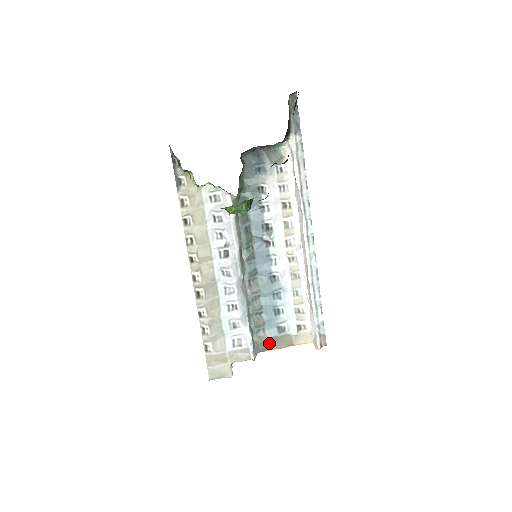
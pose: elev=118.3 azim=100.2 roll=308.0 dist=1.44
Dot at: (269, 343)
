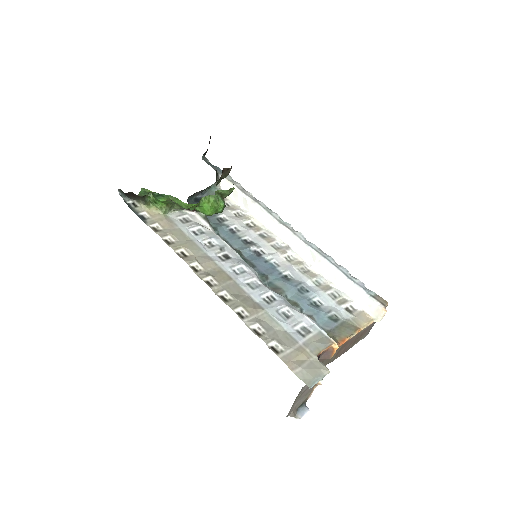
Dot at: (335, 336)
